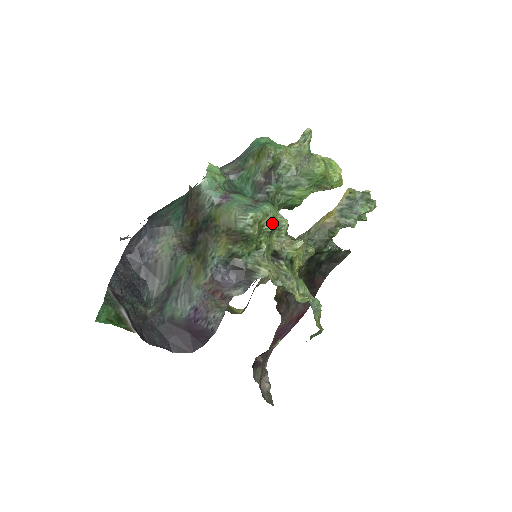
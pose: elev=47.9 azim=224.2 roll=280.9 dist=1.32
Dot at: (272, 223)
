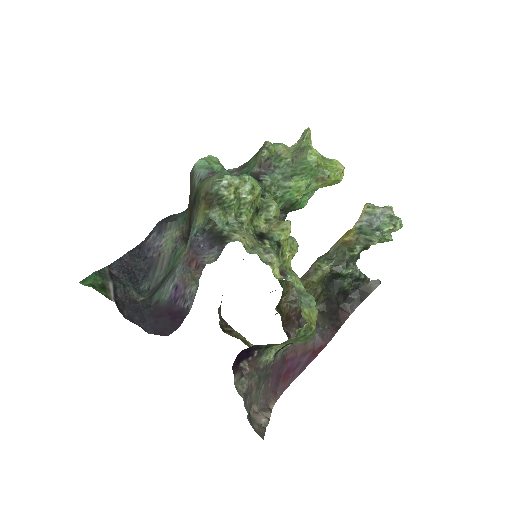
Dot at: (251, 192)
